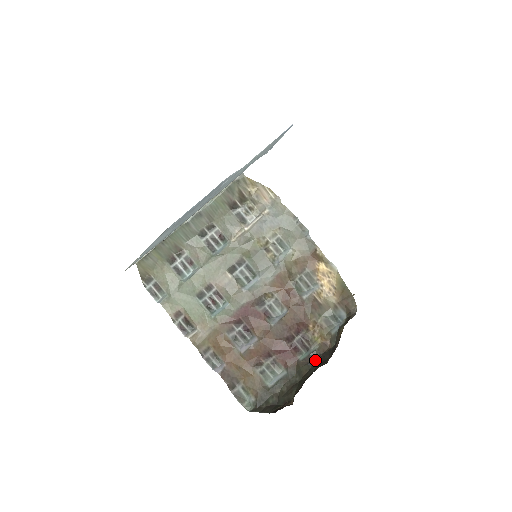
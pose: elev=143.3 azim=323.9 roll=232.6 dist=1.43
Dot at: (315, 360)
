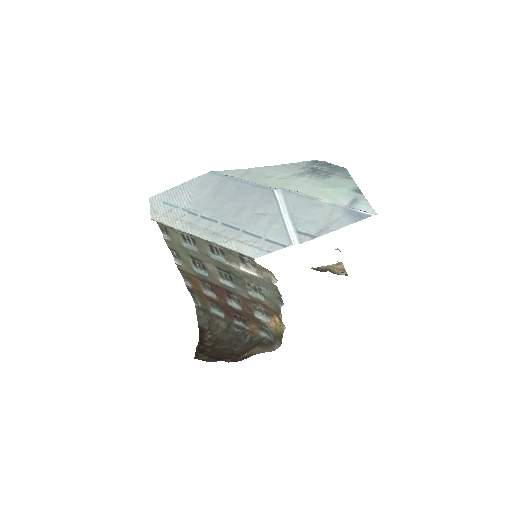
Dot at: (241, 331)
